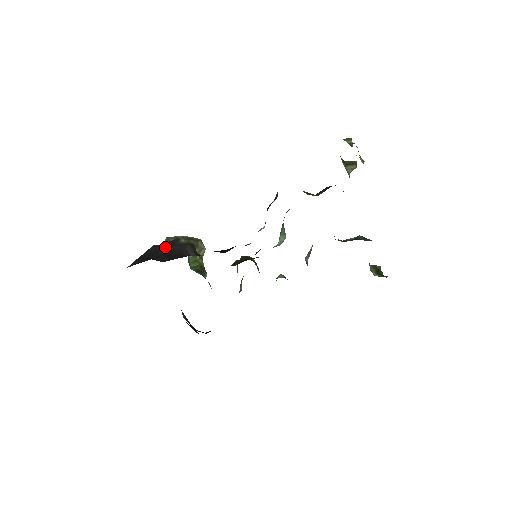
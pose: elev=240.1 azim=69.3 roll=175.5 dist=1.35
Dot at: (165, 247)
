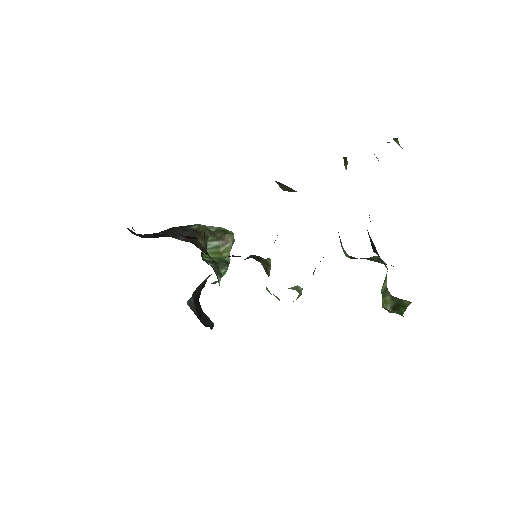
Dot at: (170, 229)
